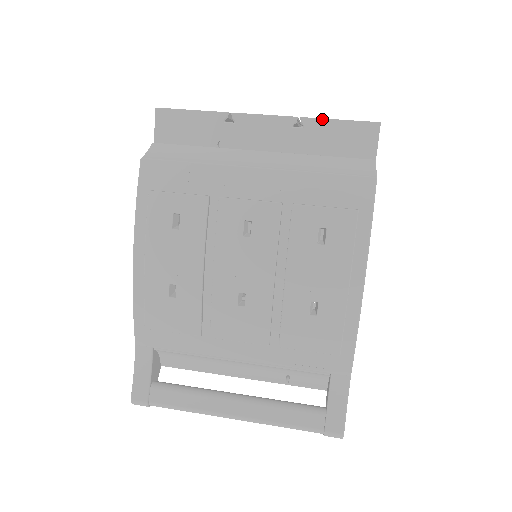
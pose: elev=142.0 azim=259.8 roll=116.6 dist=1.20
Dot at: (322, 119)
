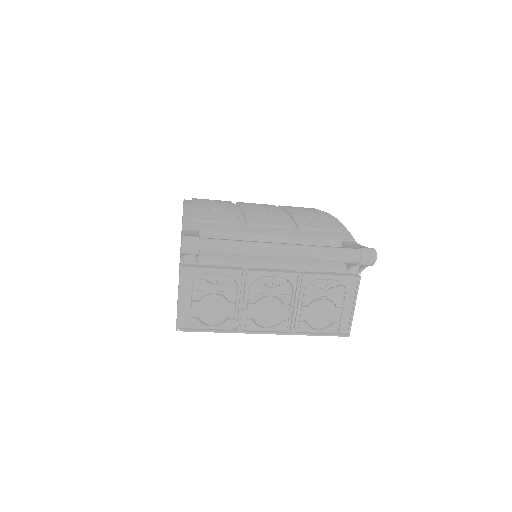
Dot at: occluded
